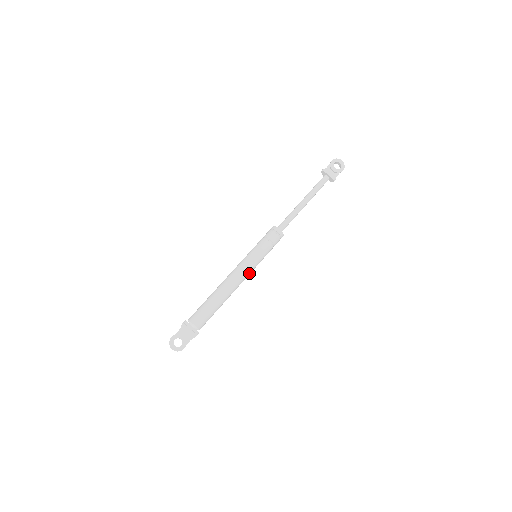
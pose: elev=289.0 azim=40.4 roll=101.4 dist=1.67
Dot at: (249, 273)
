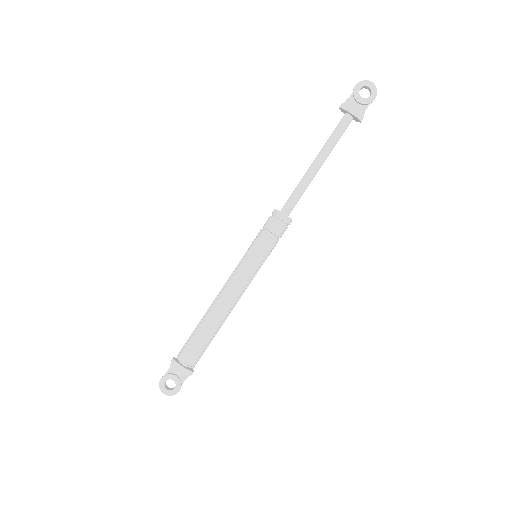
Dot at: (248, 283)
